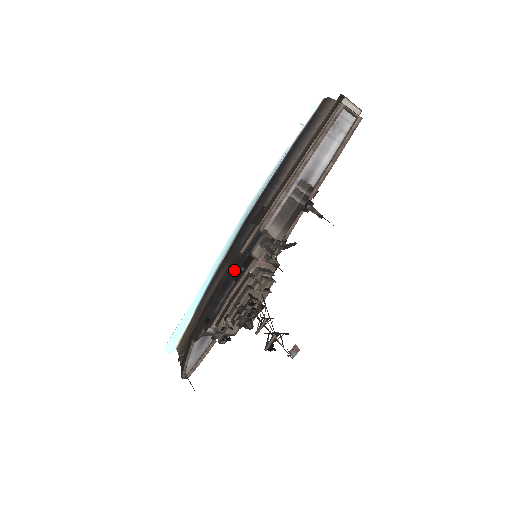
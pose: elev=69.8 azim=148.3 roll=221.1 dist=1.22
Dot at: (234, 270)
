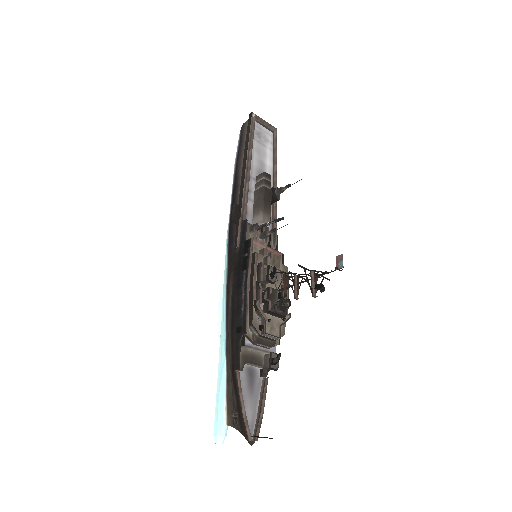
Dot at: (239, 265)
